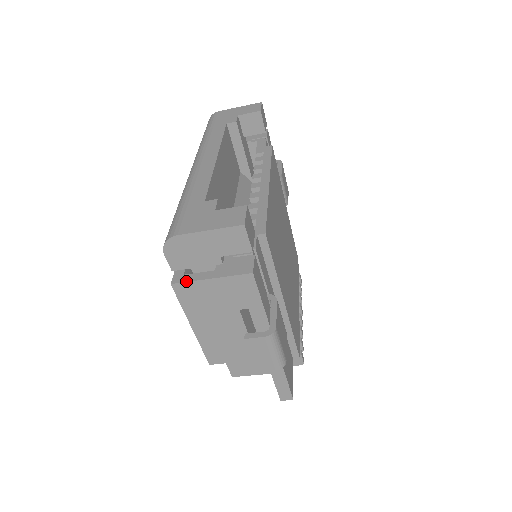
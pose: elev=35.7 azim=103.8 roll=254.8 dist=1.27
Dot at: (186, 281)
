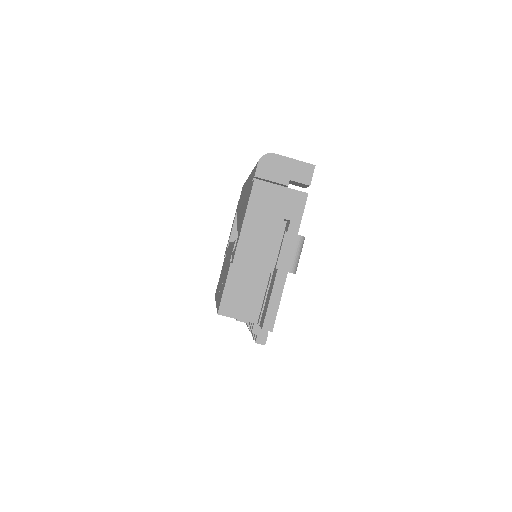
Dot at: (265, 181)
